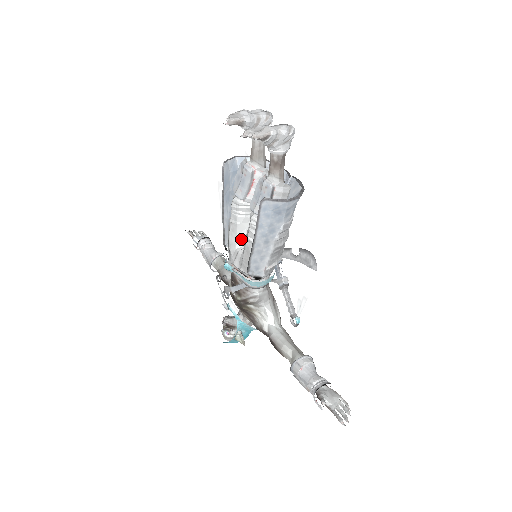
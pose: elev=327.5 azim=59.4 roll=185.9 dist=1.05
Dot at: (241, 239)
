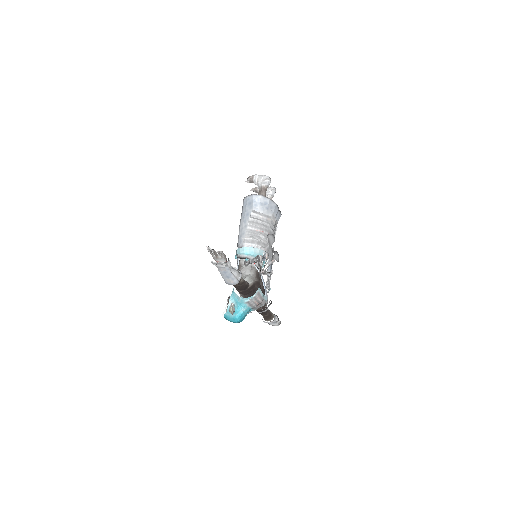
Dot at: occluded
